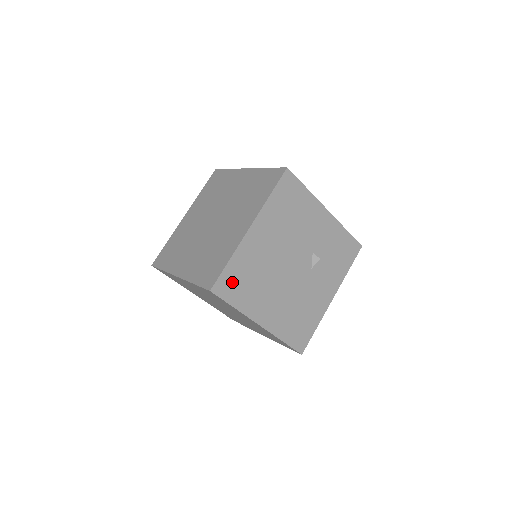
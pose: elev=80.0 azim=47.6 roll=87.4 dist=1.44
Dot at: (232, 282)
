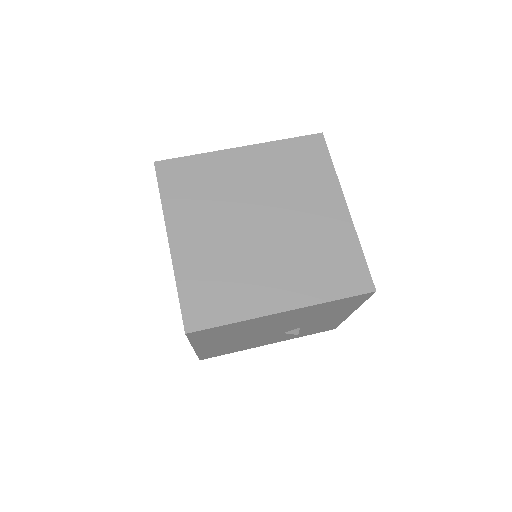
Dot at: (213, 332)
